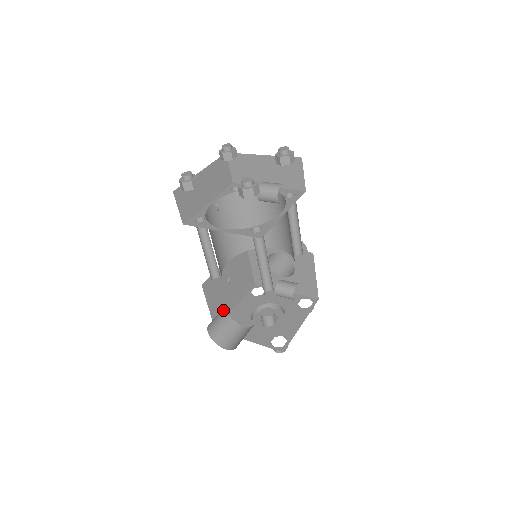
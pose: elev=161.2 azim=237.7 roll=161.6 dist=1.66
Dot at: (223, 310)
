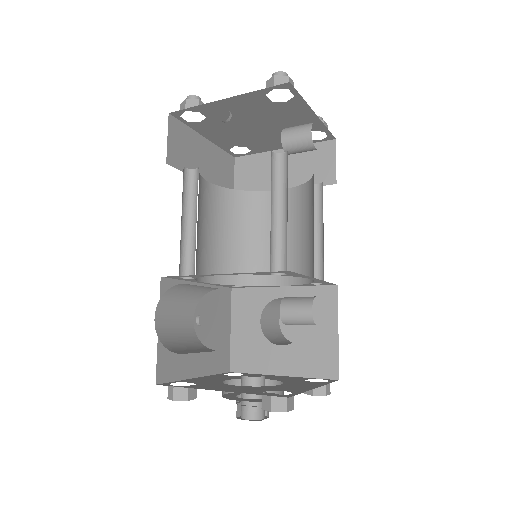
Dot at: (188, 311)
